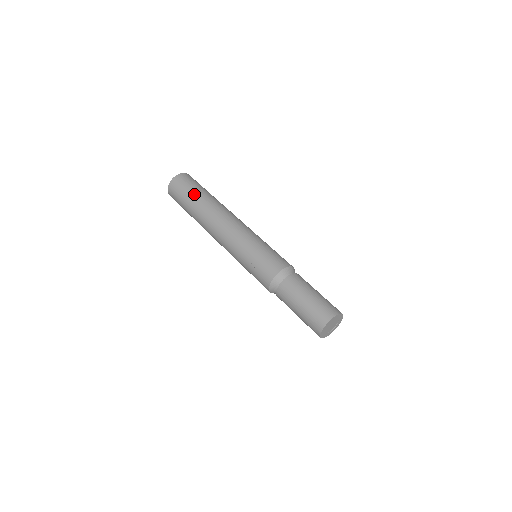
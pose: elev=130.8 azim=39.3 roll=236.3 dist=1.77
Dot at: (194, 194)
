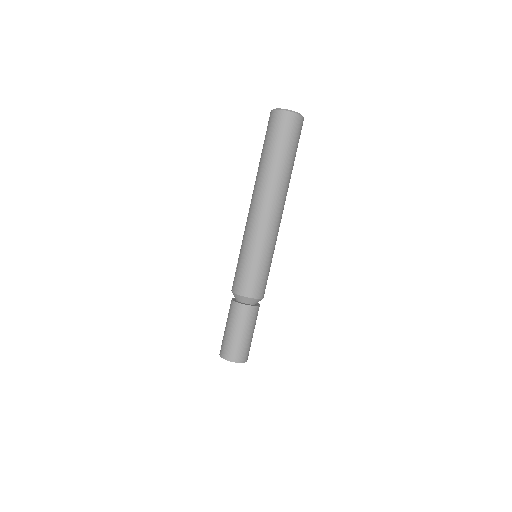
Dot at: (269, 151)
